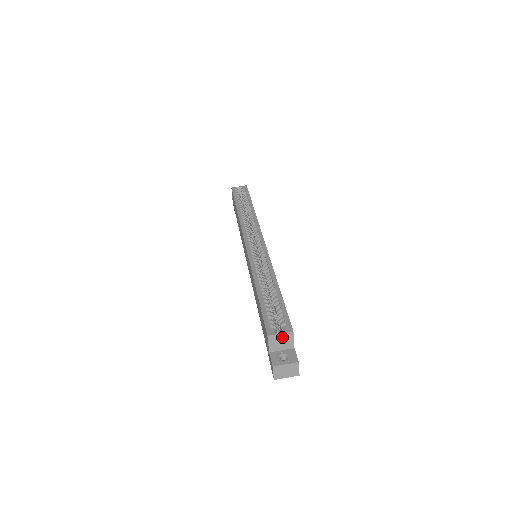
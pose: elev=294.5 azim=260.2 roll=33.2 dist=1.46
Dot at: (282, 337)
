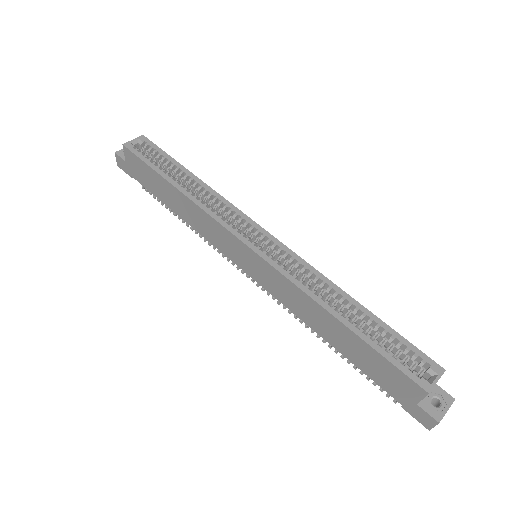
Dot at: (435, 383)
